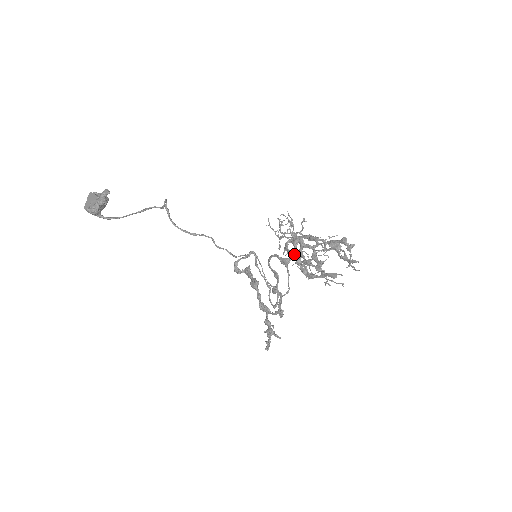
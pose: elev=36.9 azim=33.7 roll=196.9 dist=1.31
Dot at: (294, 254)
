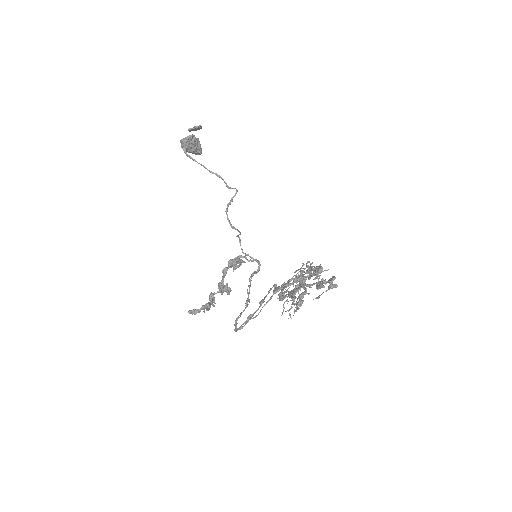
Dot at: occluded
